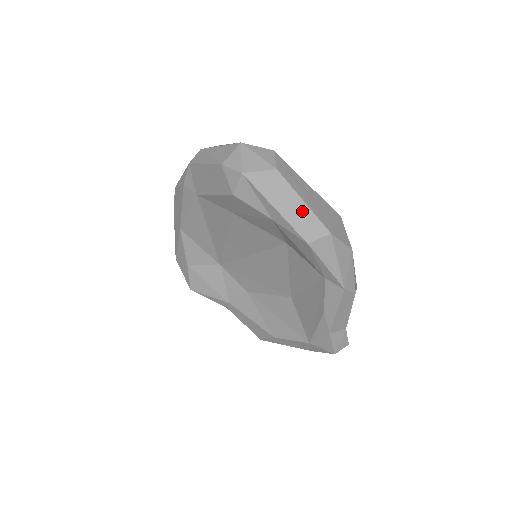
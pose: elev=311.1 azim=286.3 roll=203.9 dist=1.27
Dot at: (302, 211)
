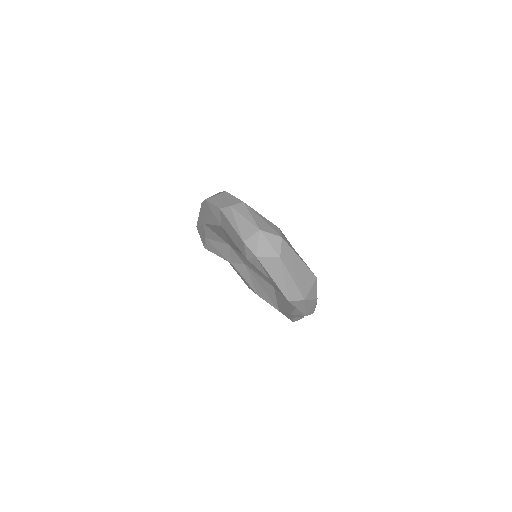
Dot at: (290, 284)
